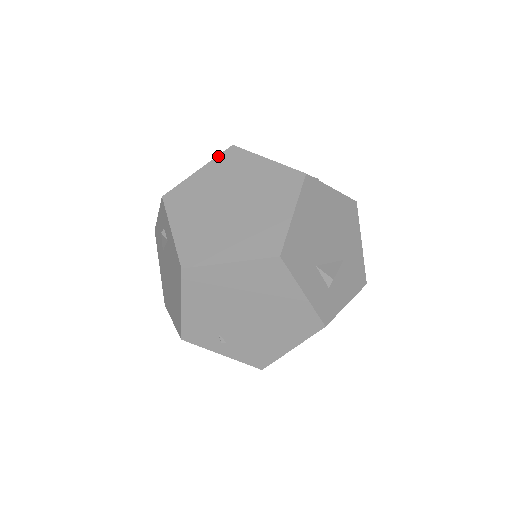
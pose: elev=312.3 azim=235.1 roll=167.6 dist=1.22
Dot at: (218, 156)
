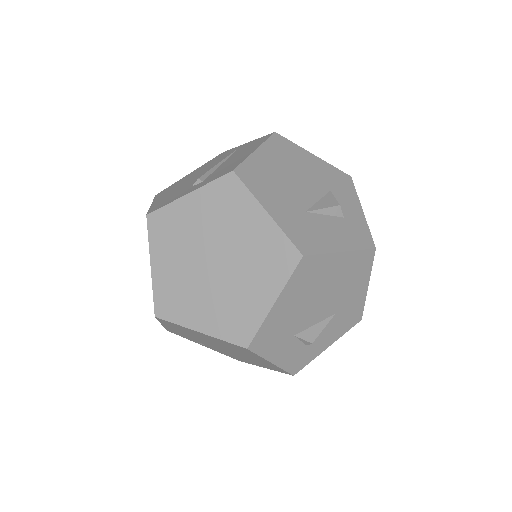
Dot at: (213, 182)
